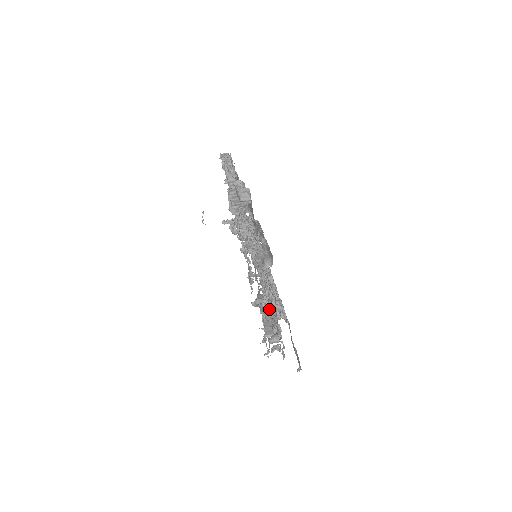
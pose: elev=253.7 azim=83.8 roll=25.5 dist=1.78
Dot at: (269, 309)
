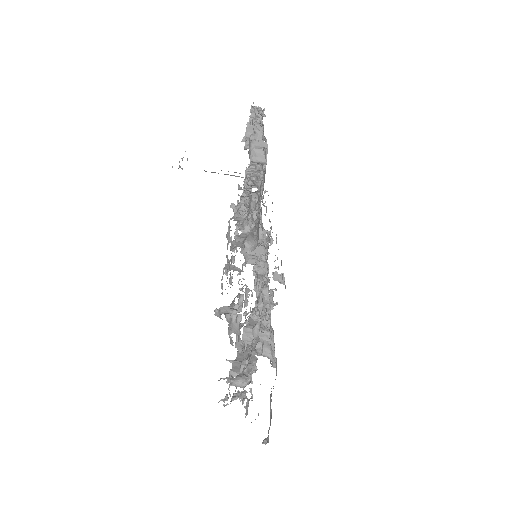
Dot at: occluded
